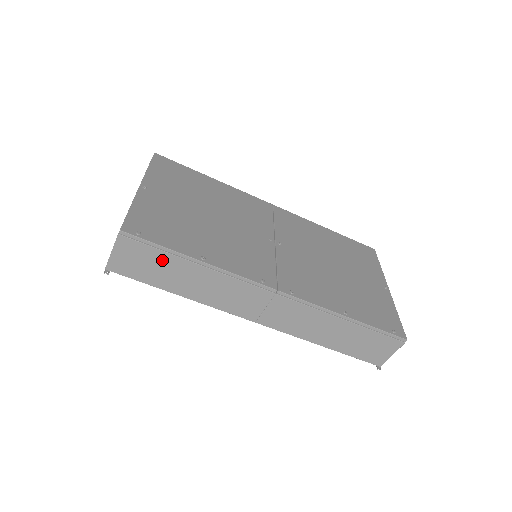
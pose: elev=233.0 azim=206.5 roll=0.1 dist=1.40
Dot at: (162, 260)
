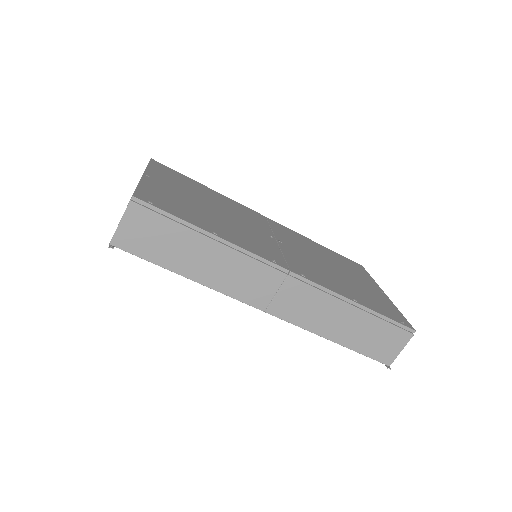
Dot at: (173, 233)
